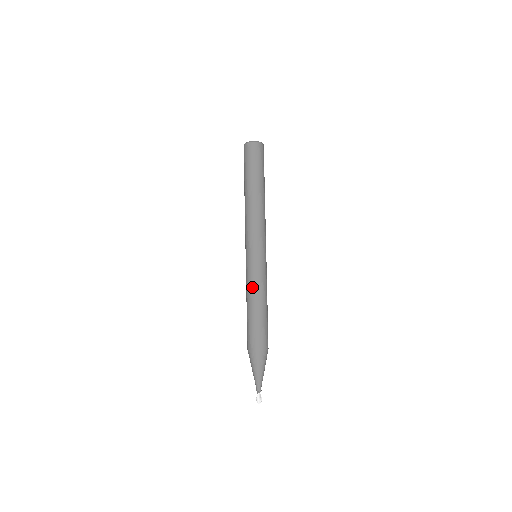
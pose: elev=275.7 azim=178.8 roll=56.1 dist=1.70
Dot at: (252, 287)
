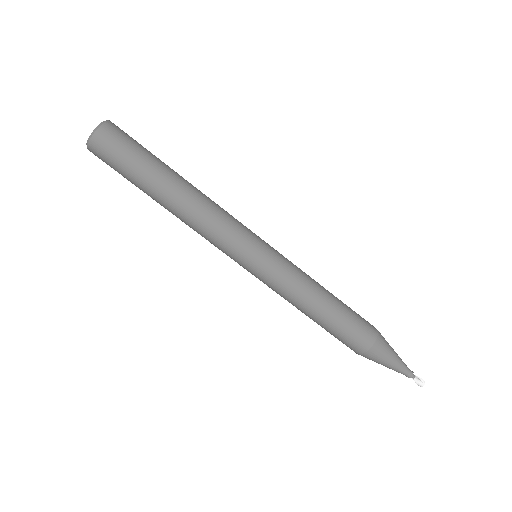
Dot at: (294, 295)
